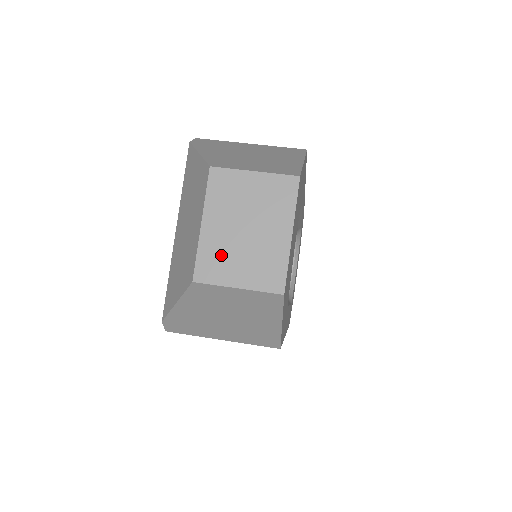
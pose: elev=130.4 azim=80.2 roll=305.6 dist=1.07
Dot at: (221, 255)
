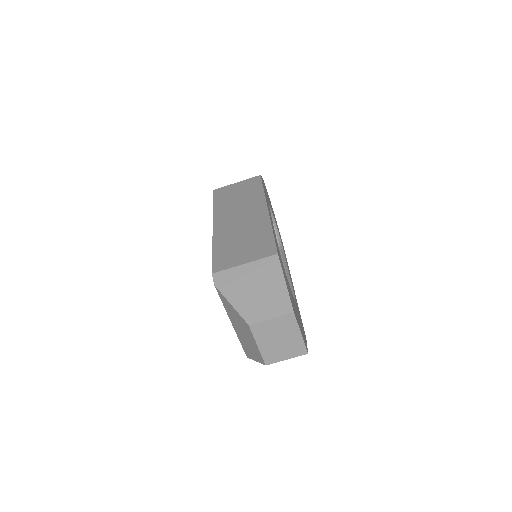
Dot at: (273, 353)
